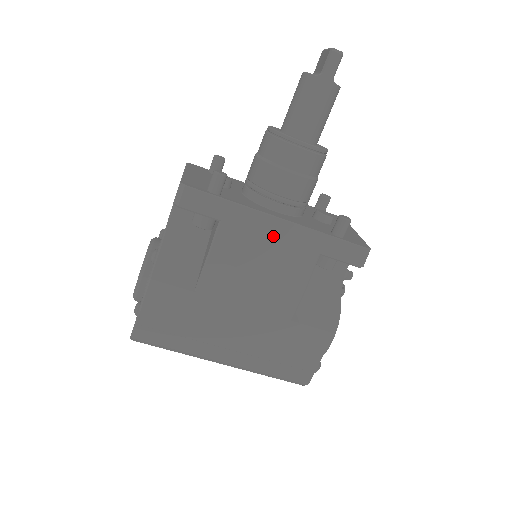
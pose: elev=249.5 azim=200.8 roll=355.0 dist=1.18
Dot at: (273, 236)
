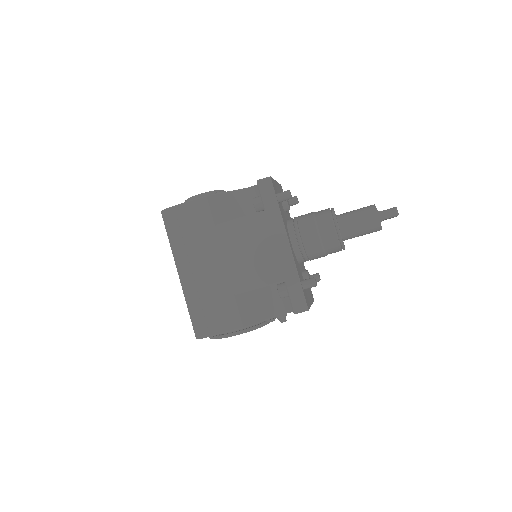
Dot at: (277, 246)
